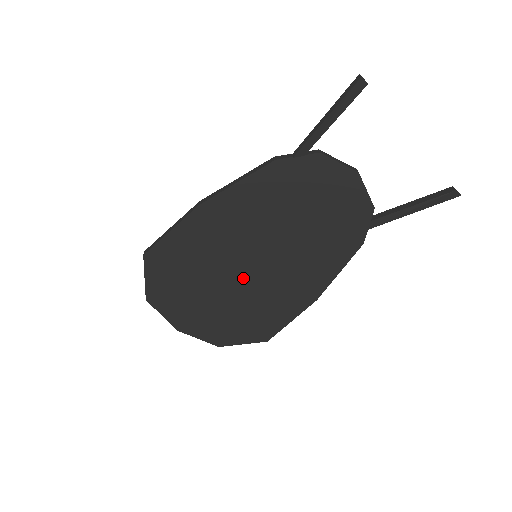
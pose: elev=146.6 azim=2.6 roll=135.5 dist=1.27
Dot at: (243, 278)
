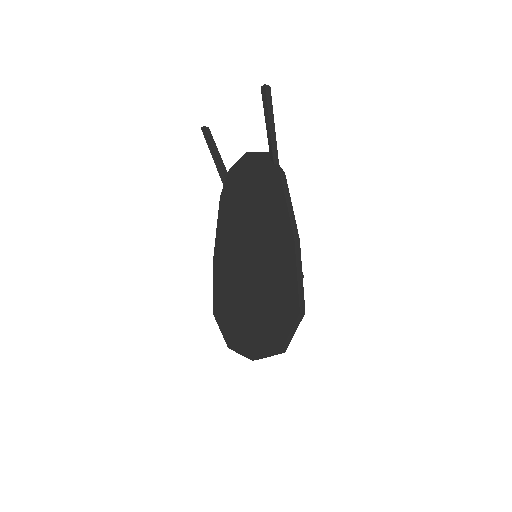
Dot at: (252, 275)
